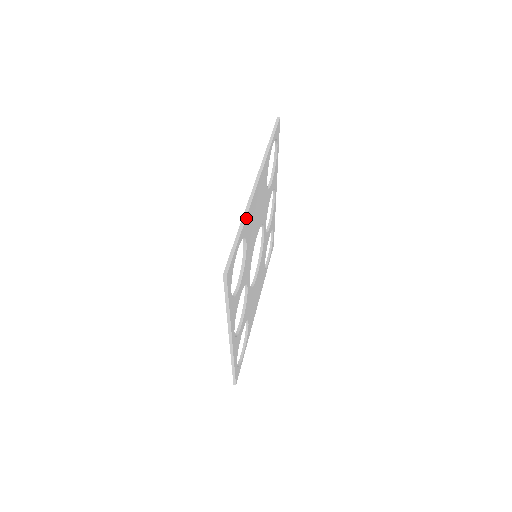
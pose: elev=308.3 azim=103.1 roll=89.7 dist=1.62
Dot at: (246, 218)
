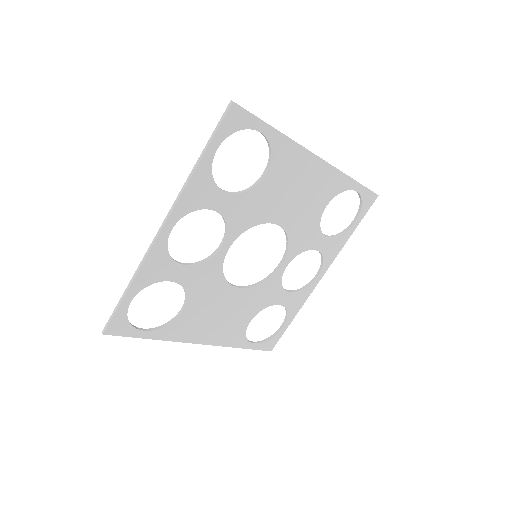
Dot at: (288, 139)
